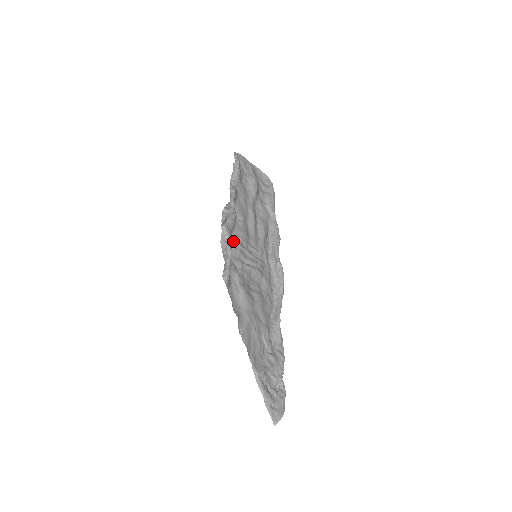
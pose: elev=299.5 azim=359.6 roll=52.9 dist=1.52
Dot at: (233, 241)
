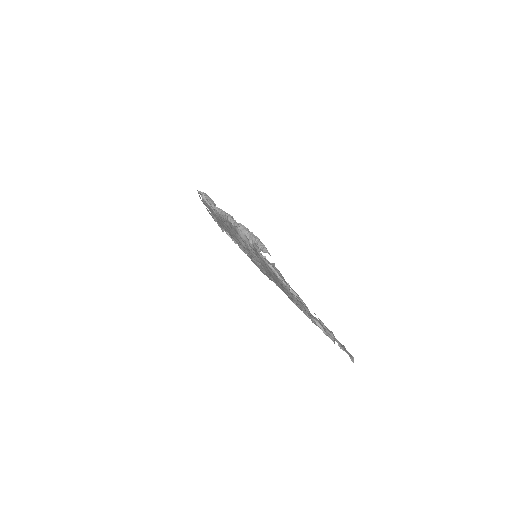
Dot at: occluded
